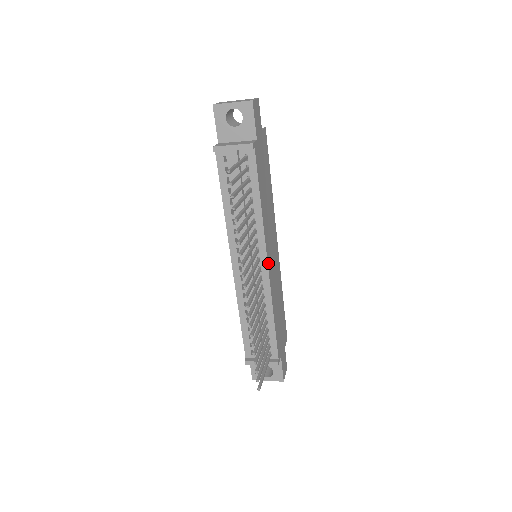
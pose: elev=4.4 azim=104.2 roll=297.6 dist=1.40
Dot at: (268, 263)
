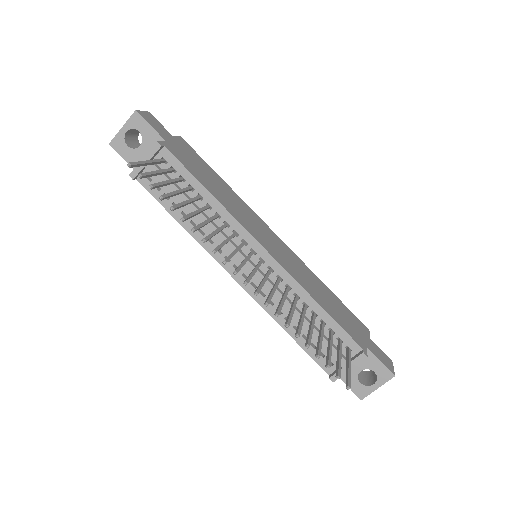
Dot at: (265, 249)
